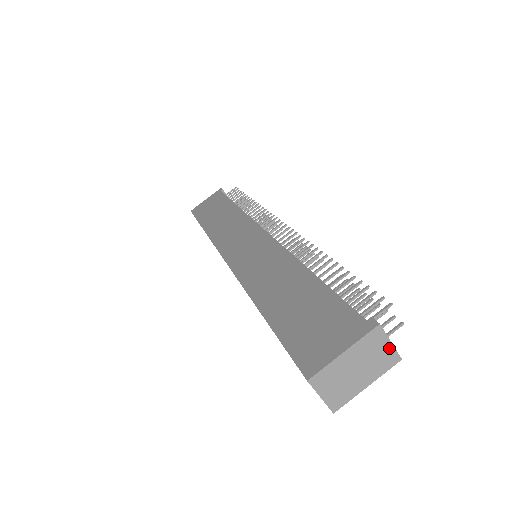
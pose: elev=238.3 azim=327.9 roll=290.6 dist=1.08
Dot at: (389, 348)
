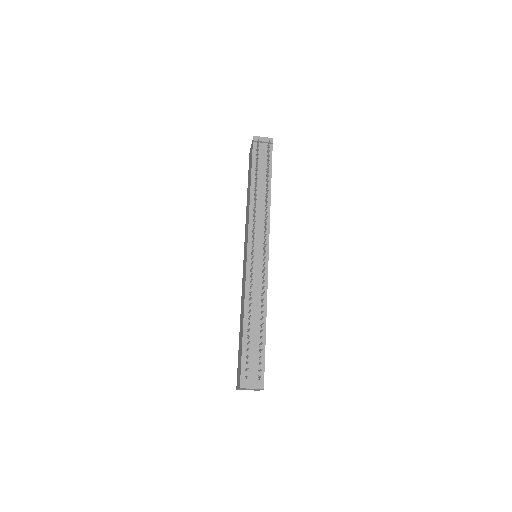
Dot at: occluded
